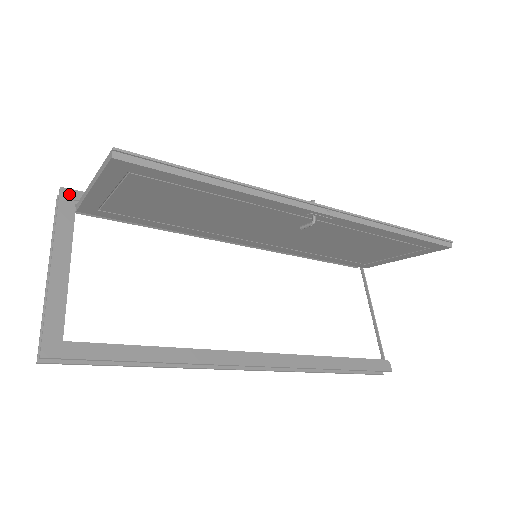
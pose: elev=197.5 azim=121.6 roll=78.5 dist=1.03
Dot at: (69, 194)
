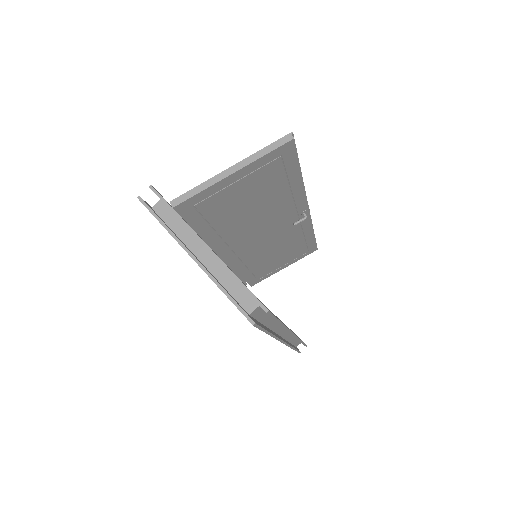
Dot at: occluded
